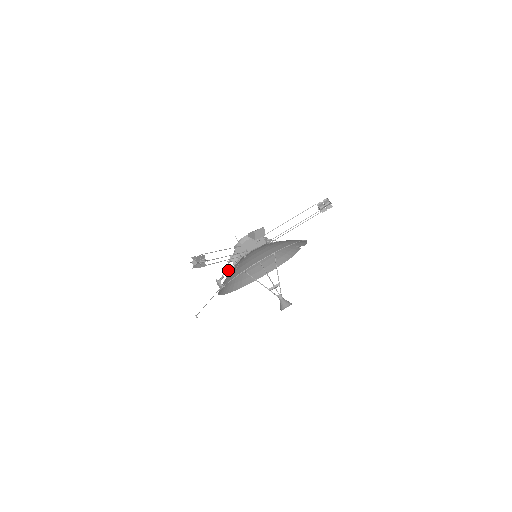
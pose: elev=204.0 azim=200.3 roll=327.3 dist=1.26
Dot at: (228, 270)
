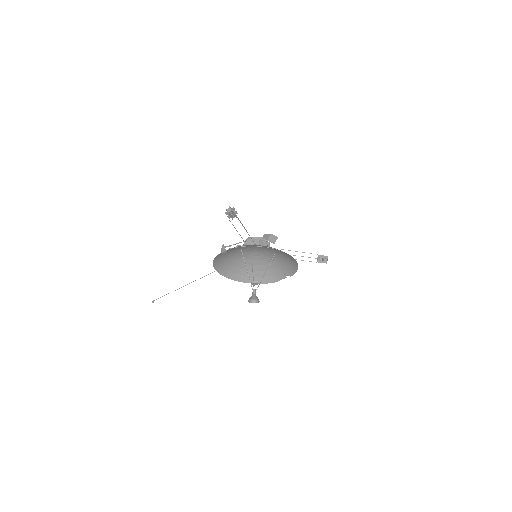
Dot at: occluded
